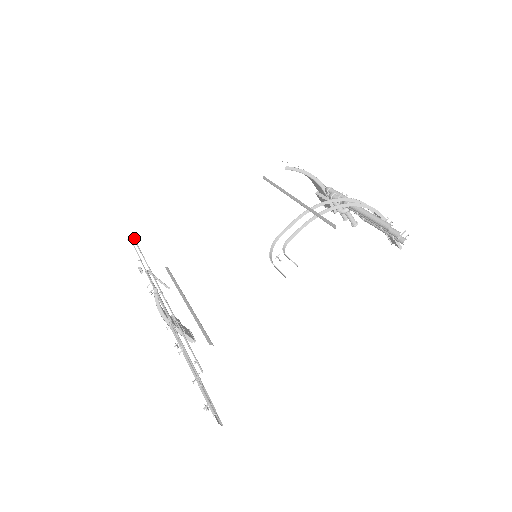
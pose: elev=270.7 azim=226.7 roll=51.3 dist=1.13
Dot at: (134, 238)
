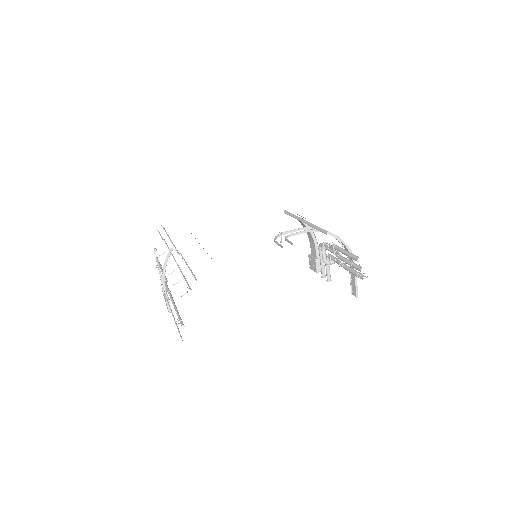
Dot at: occluded
